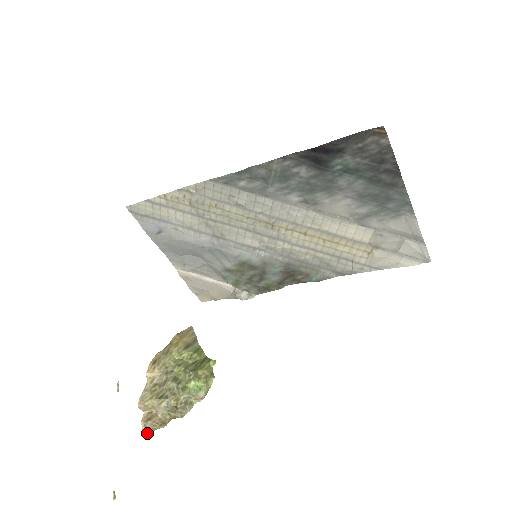
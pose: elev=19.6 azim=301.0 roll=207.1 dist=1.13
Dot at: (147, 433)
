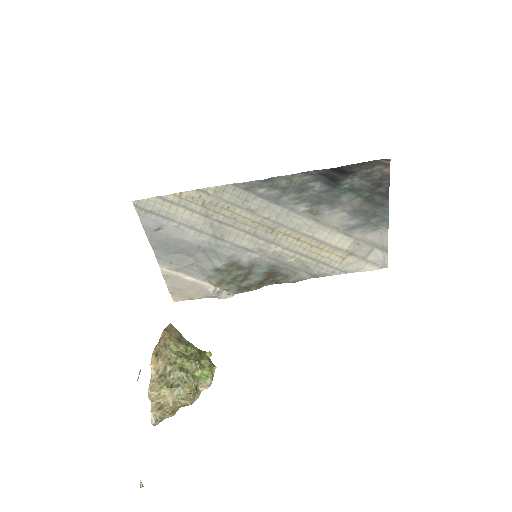
Dot at: (156, 423)
